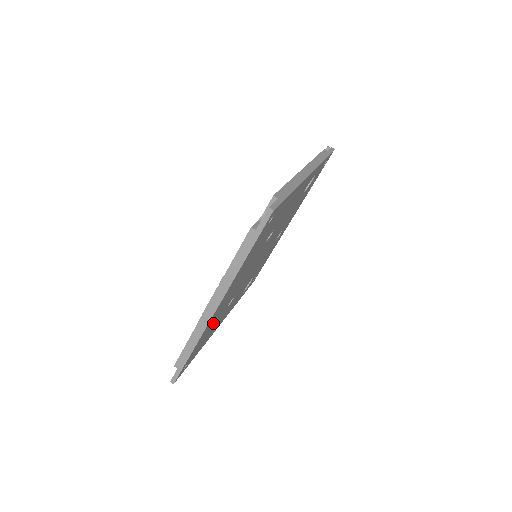
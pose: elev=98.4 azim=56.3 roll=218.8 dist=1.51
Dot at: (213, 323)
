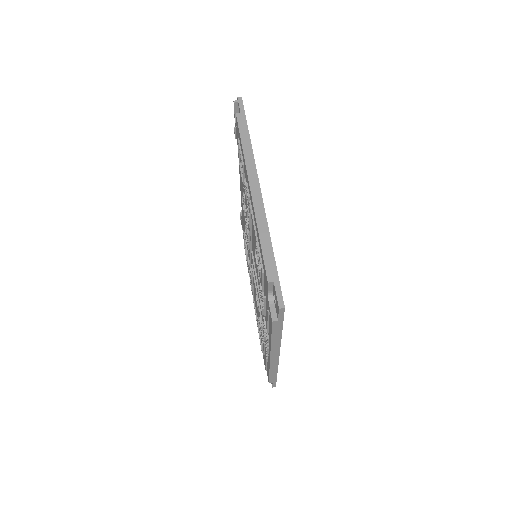
Dot at: occluded
